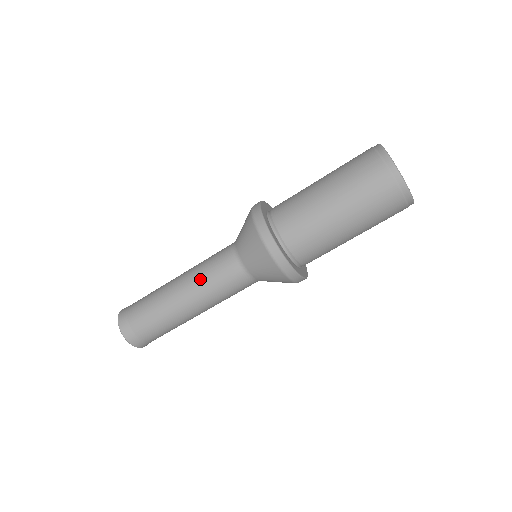
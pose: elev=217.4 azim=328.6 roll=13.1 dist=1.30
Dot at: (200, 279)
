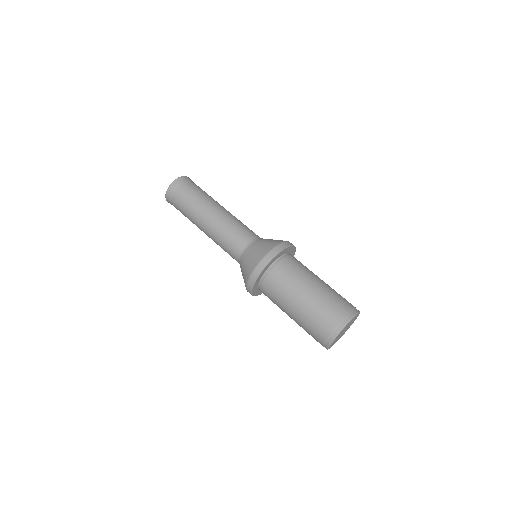
Dot at: (216, 241)
